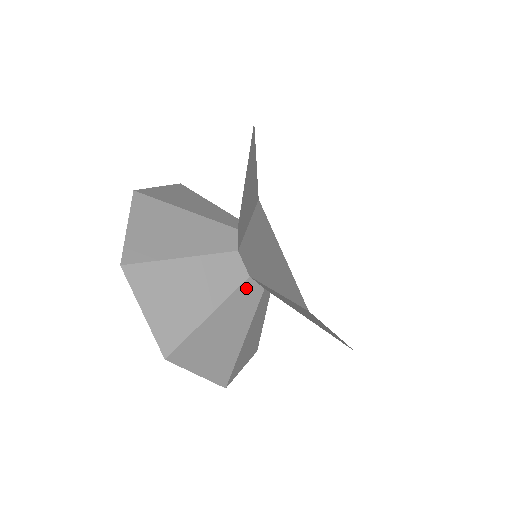
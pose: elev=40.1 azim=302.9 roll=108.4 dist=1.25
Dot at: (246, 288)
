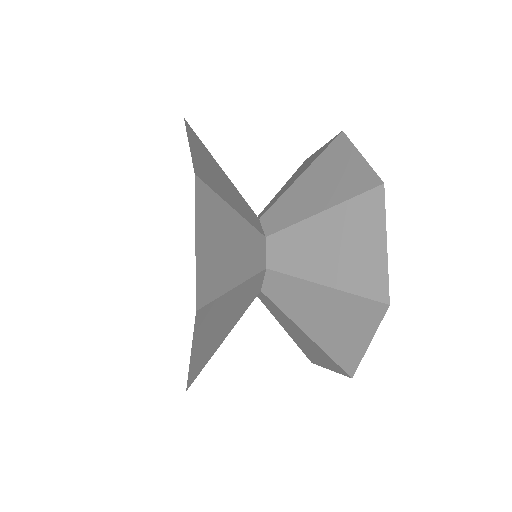
Dot at: occluded
